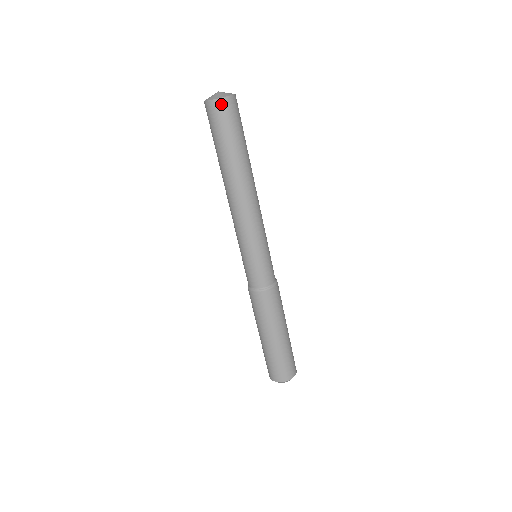
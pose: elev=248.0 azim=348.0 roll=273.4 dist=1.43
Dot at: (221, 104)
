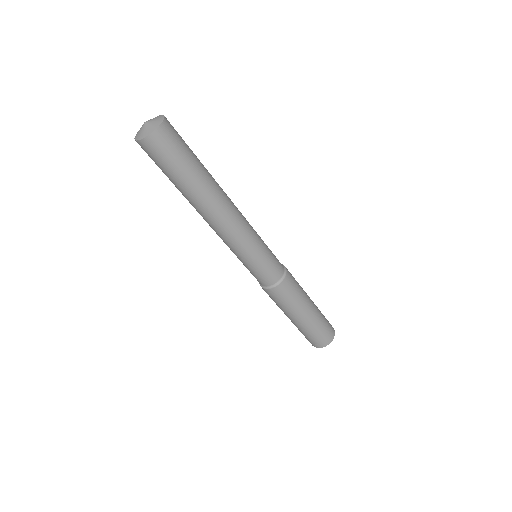
Dot at: (163, 132)
